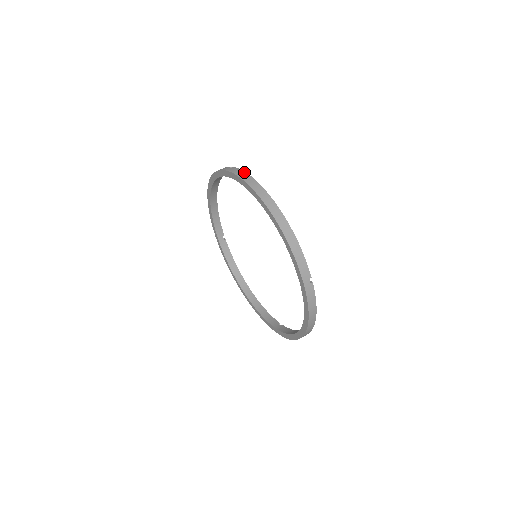
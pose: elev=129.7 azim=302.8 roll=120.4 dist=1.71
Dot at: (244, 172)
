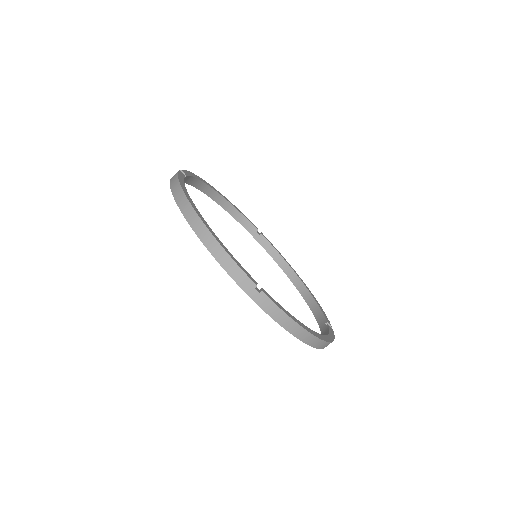
Dot at: (284, 314)
